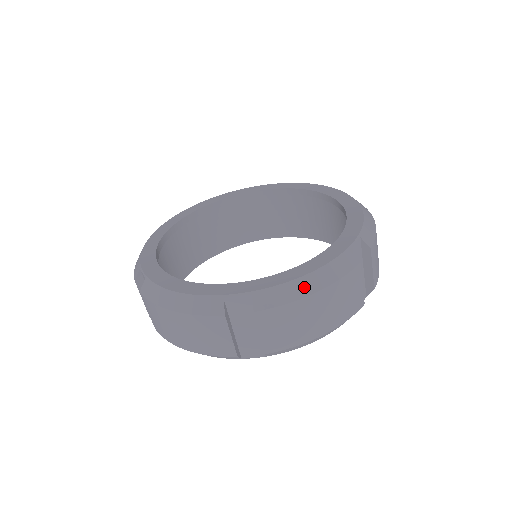
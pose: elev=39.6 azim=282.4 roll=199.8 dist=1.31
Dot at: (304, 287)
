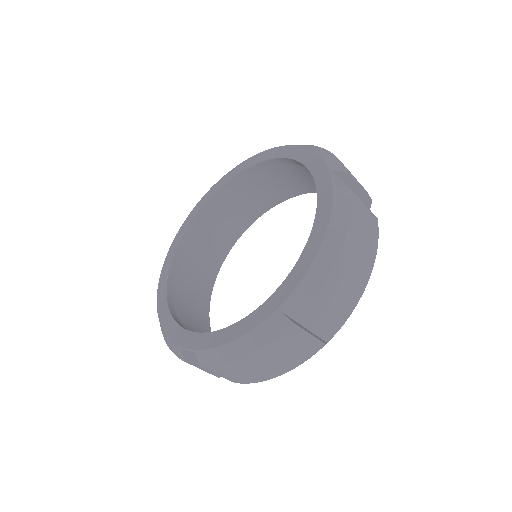
Dot at: (232, 353)
